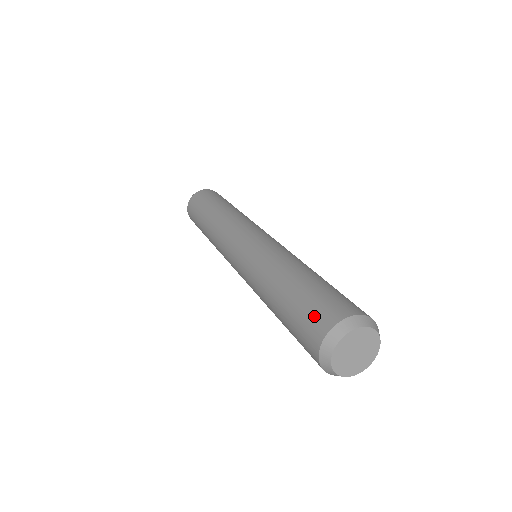
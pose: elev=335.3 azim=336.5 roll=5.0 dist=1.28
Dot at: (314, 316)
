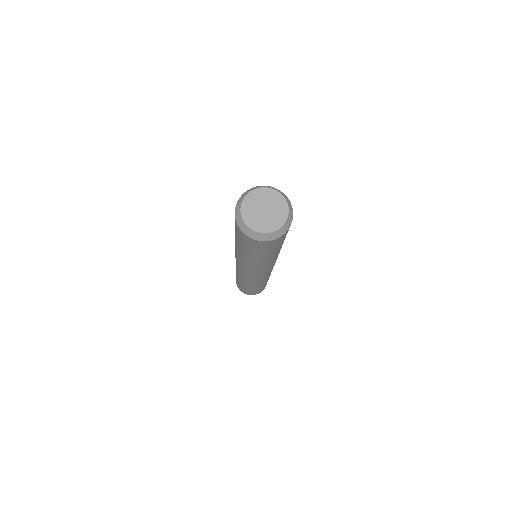
Dot at: occluded
